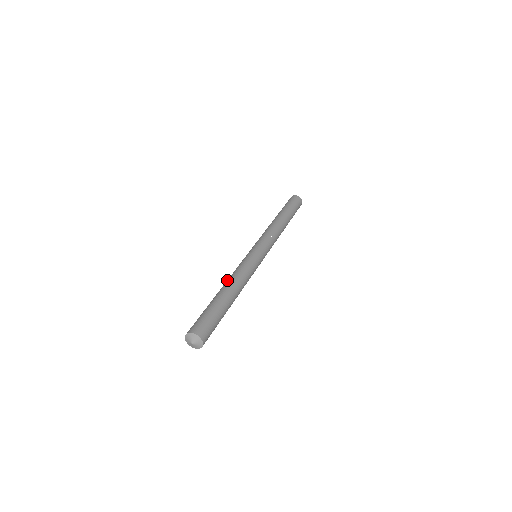
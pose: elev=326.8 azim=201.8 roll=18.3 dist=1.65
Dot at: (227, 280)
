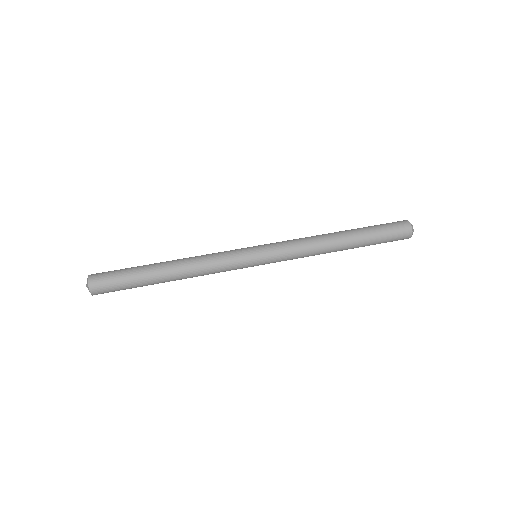
Dot at: occluded
